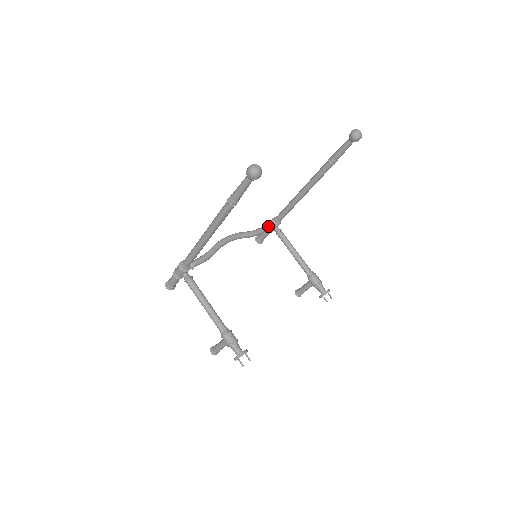
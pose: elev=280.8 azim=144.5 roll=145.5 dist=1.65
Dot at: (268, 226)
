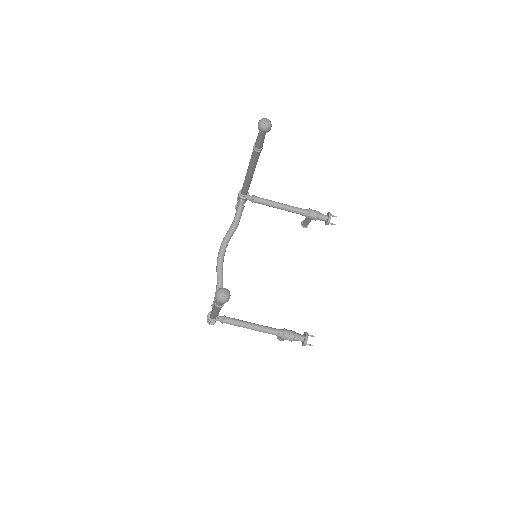
Dot at: (241, 205)
